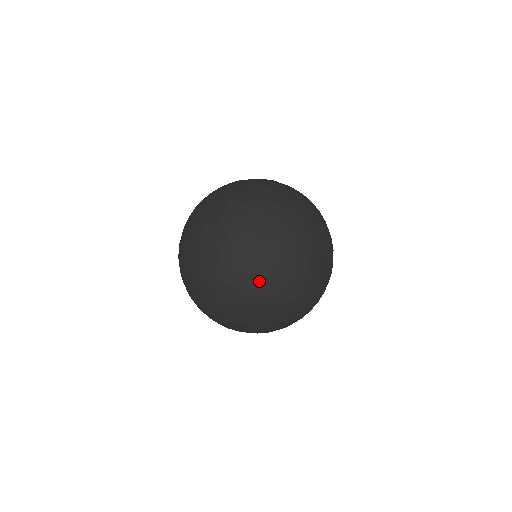
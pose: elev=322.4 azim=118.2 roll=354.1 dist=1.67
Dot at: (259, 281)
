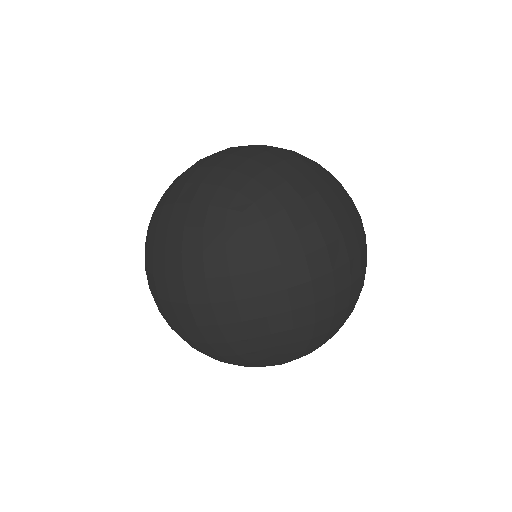
Dot at: (217, 263)
